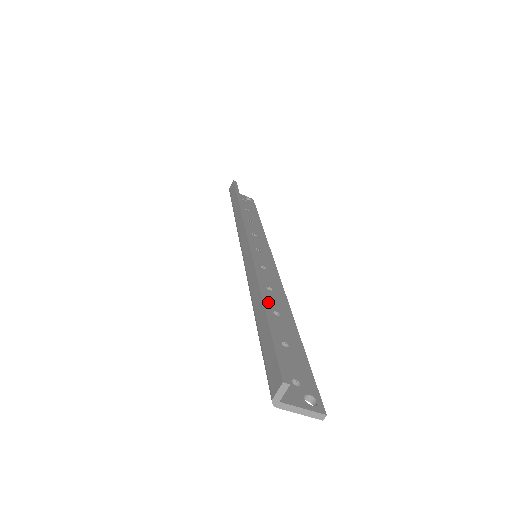
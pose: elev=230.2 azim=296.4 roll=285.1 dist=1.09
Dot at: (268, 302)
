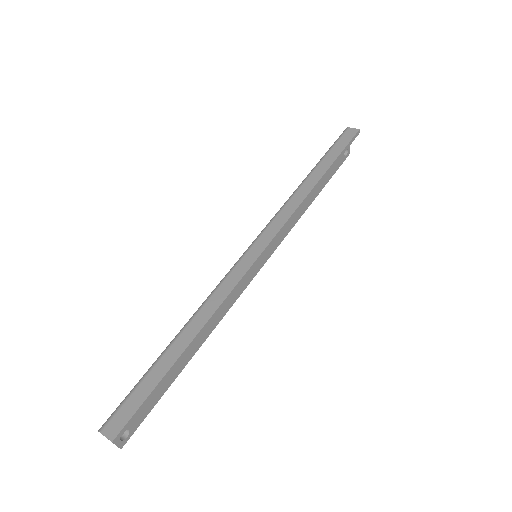
Dot at: occluded
